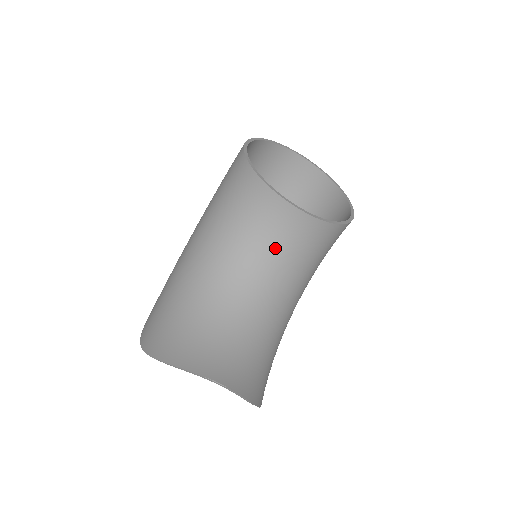
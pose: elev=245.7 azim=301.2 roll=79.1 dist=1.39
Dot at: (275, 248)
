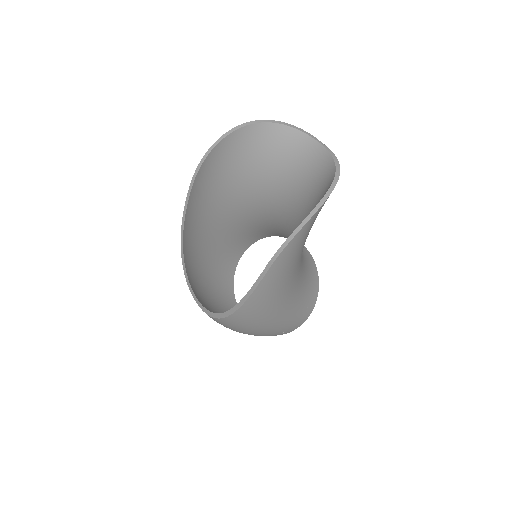
Dot at: occluded
